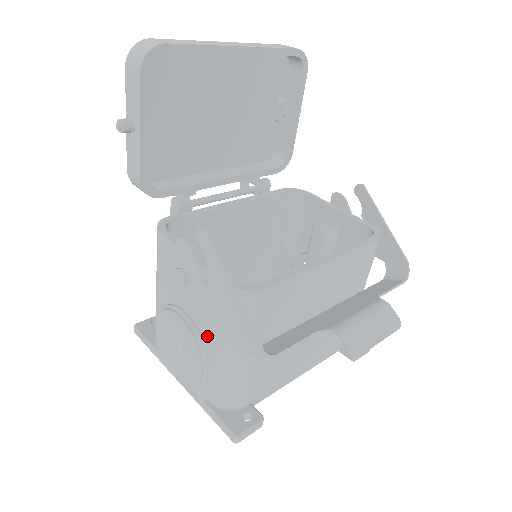
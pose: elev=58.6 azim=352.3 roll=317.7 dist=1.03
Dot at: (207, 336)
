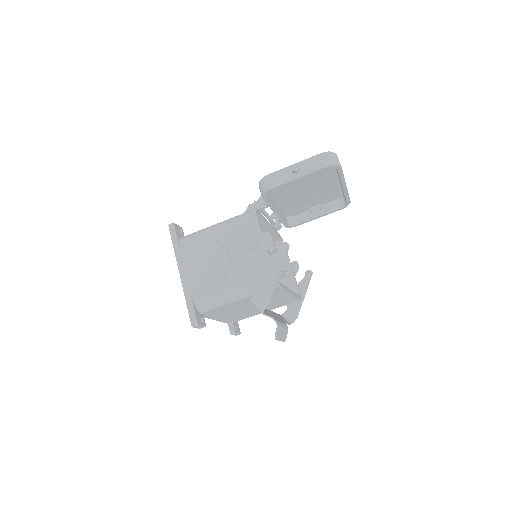
Dot at: (232, 276)
